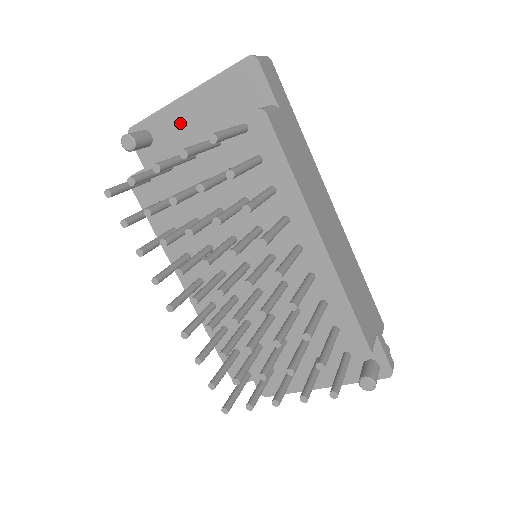
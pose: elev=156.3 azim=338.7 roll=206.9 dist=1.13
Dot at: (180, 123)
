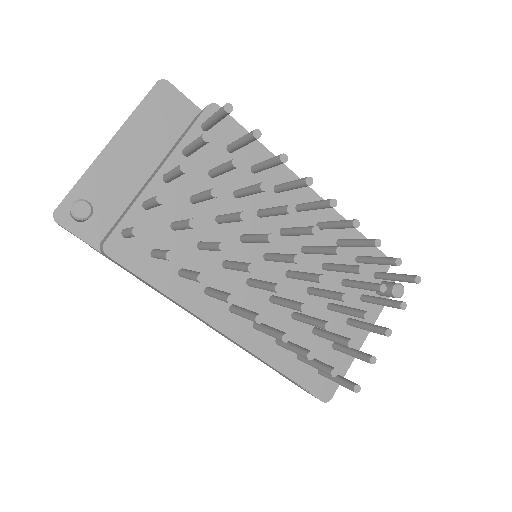
Dot at: (116, 174)
